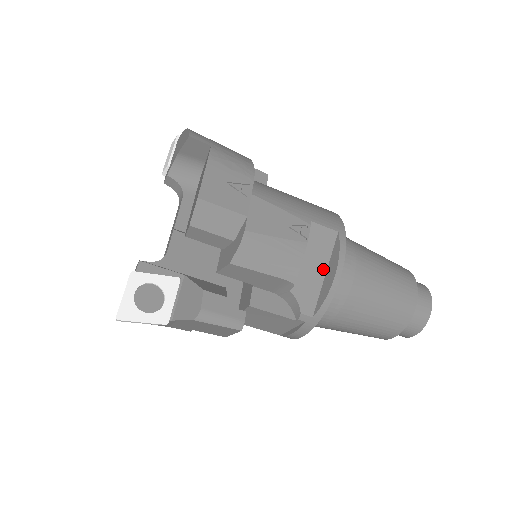
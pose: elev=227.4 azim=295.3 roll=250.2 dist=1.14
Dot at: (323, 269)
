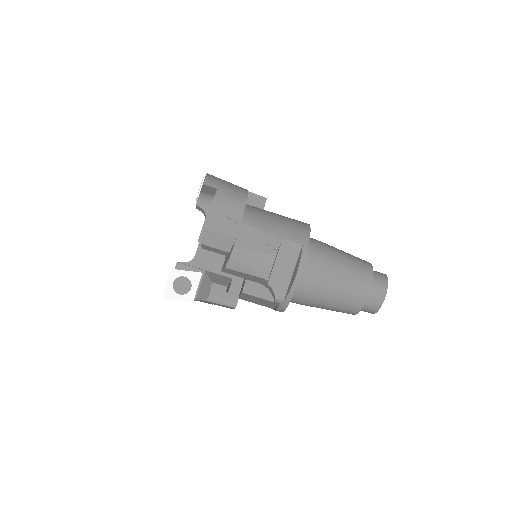
Dot at: (291, 270)
